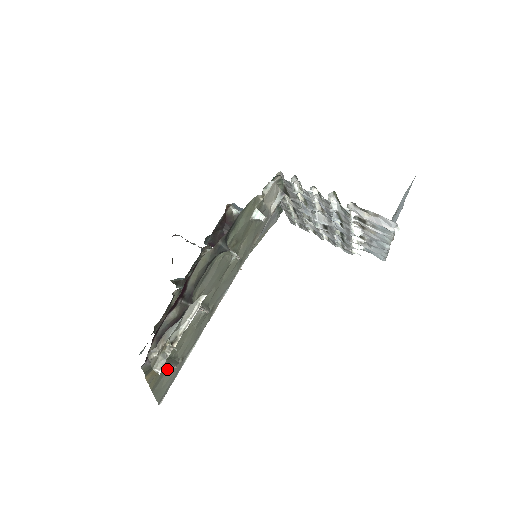
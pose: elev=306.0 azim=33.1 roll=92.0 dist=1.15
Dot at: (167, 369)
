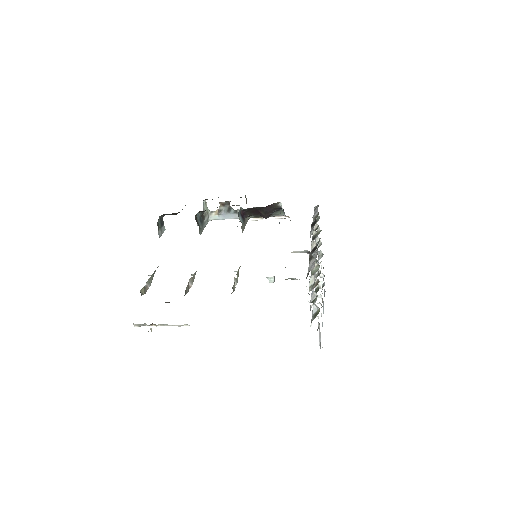
Dot at: occluded
